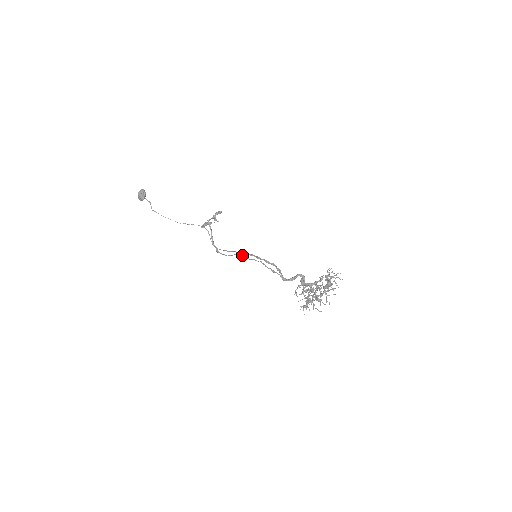
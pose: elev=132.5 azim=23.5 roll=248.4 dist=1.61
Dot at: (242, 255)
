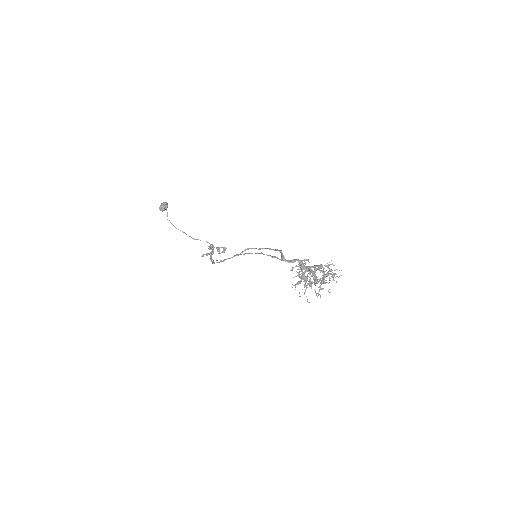
Dot at: occluded
